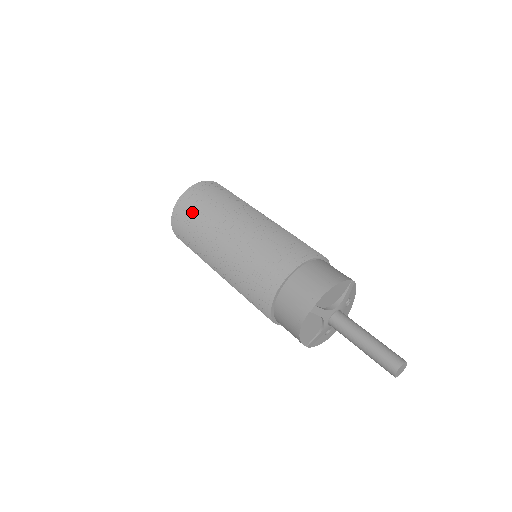
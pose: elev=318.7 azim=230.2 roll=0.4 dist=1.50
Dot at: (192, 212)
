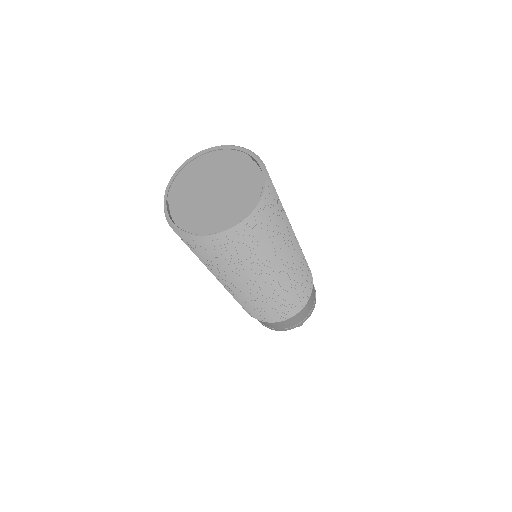
Dot at: (208, 258)
